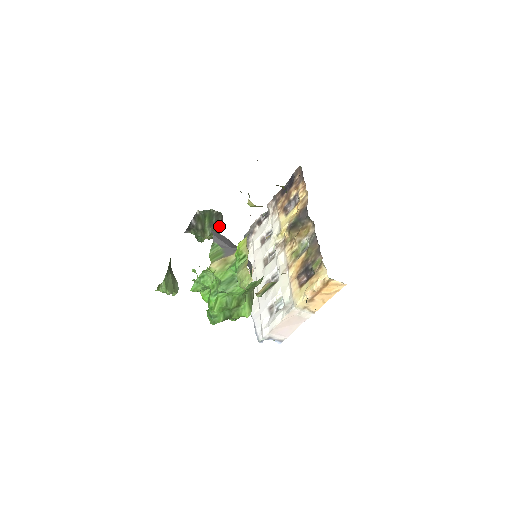
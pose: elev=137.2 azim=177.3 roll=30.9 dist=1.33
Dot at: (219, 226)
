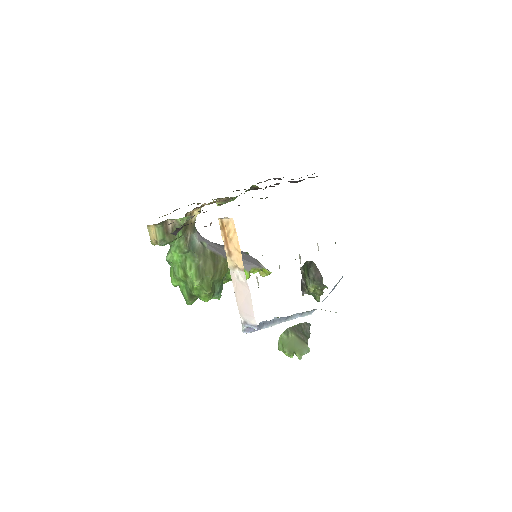
Dot at: (316, 275)
